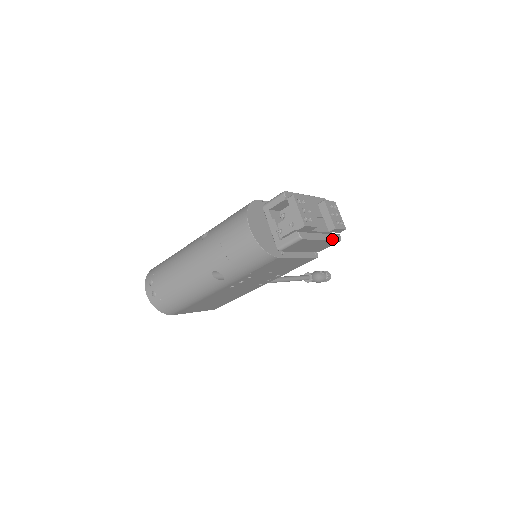
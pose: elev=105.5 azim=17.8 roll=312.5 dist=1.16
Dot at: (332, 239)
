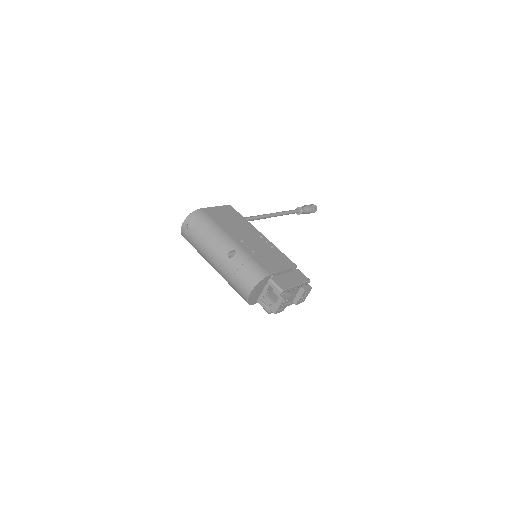
Dot at: occluded
